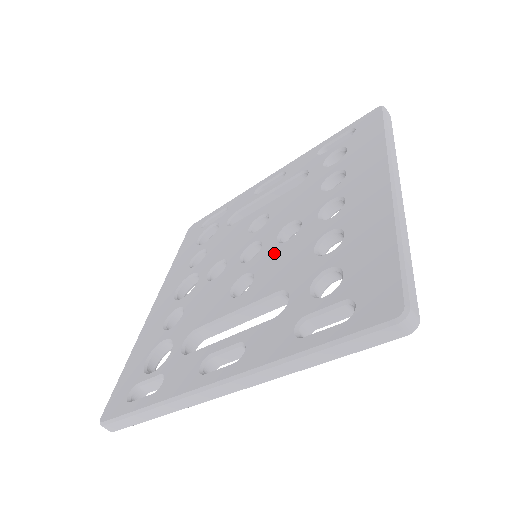
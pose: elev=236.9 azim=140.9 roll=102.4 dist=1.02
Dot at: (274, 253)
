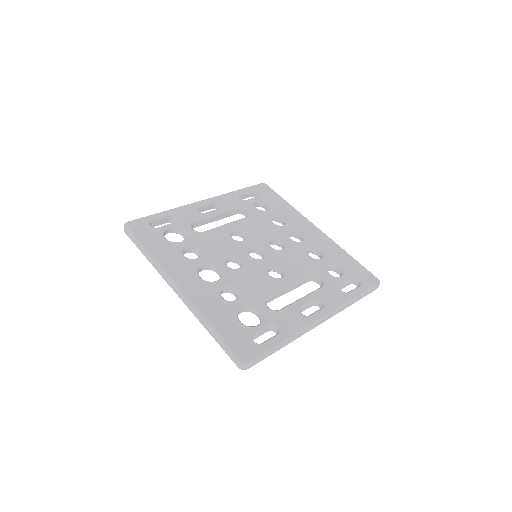
Dot at: (282, 255)
